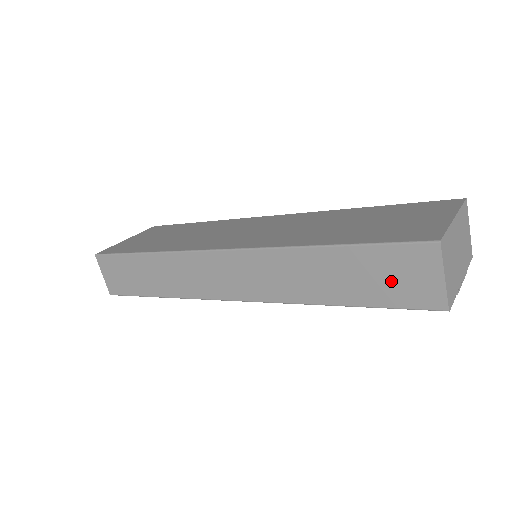
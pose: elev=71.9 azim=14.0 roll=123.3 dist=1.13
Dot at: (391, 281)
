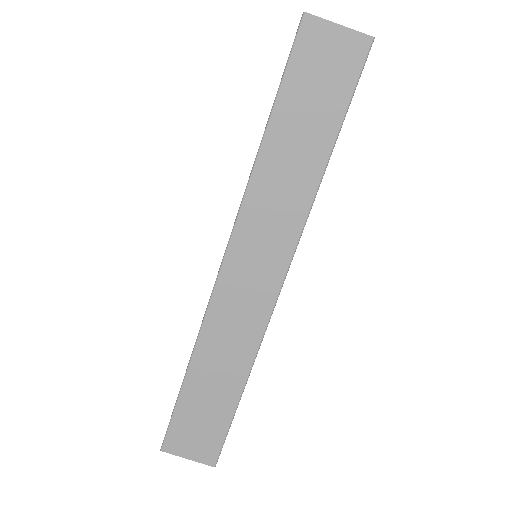
Dot at: (324, 80)
